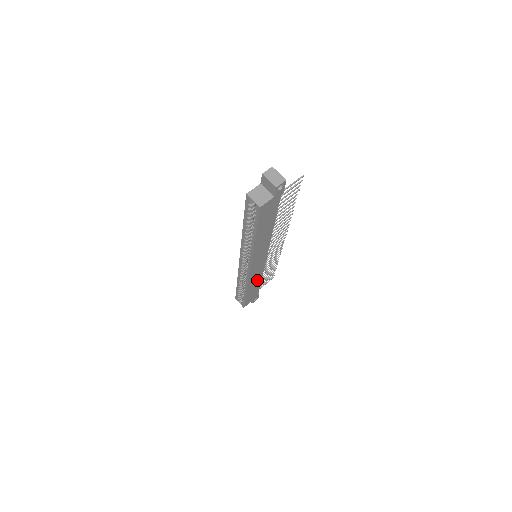
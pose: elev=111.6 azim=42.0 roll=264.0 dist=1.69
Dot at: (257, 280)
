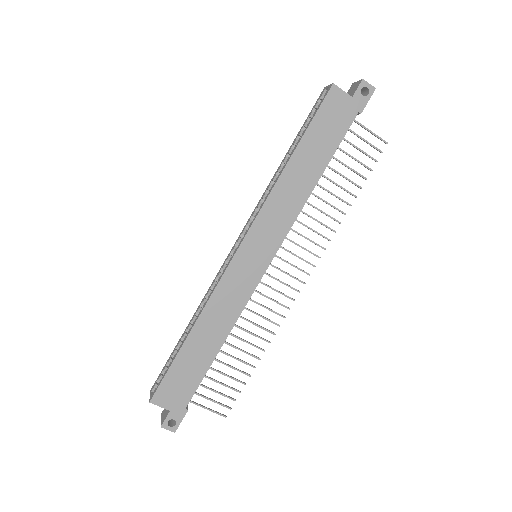
Dot at: (219, 329)
